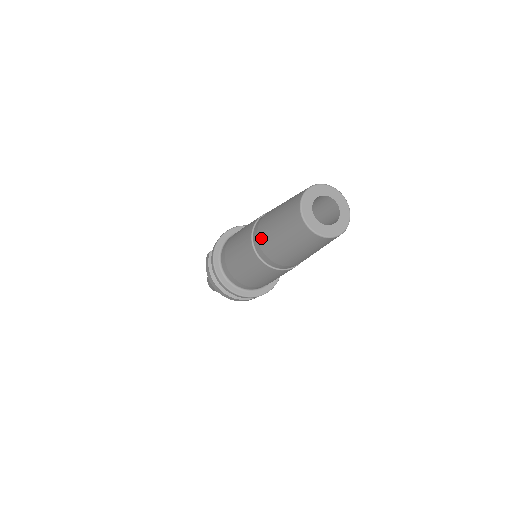
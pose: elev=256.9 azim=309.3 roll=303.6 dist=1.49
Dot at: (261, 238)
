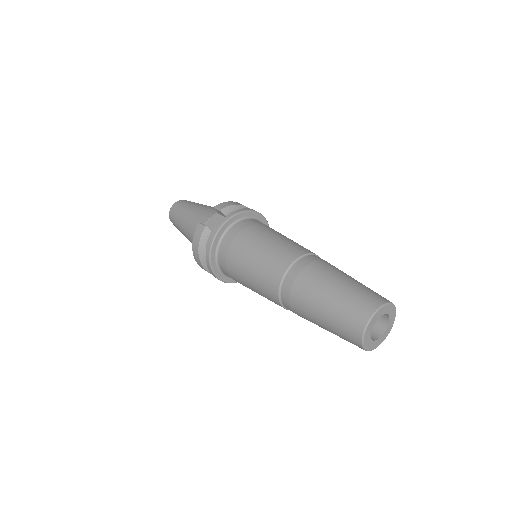
Dot at: (296, 297)
